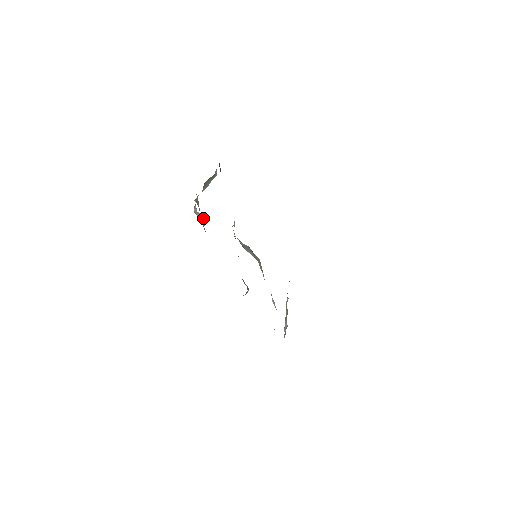
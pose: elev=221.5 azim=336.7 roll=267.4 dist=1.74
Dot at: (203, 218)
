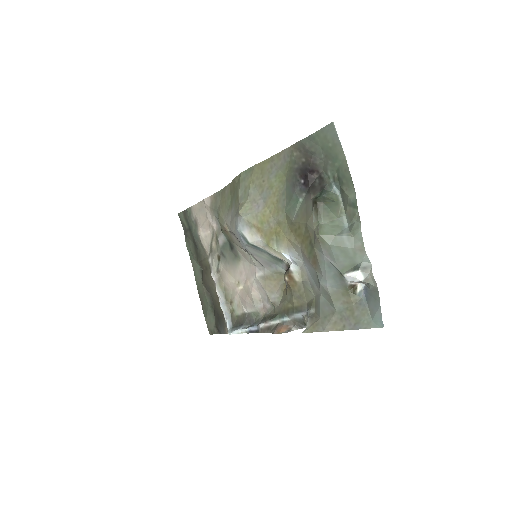
Dot at: (354, 282)
